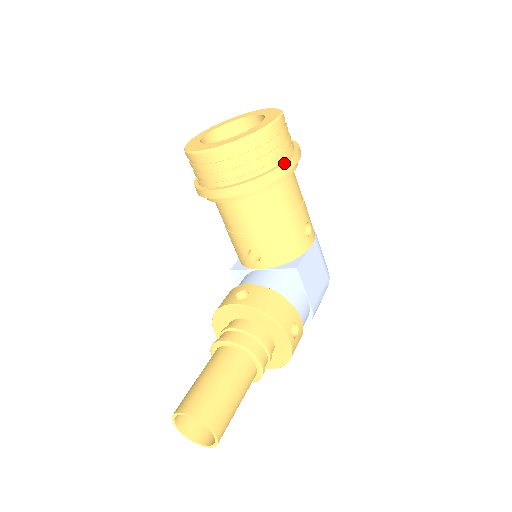
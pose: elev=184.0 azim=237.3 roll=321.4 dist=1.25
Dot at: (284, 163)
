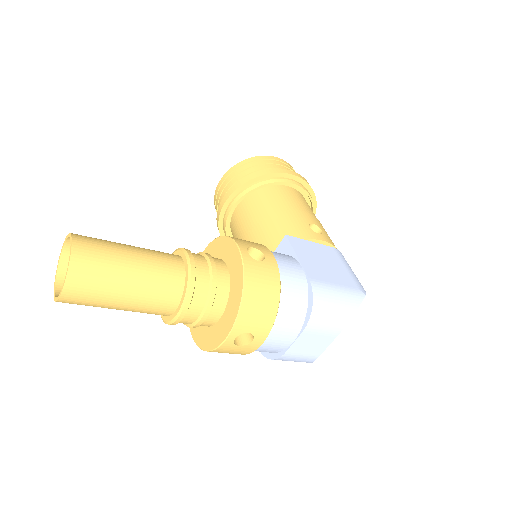
Dot at: (276, 168)
